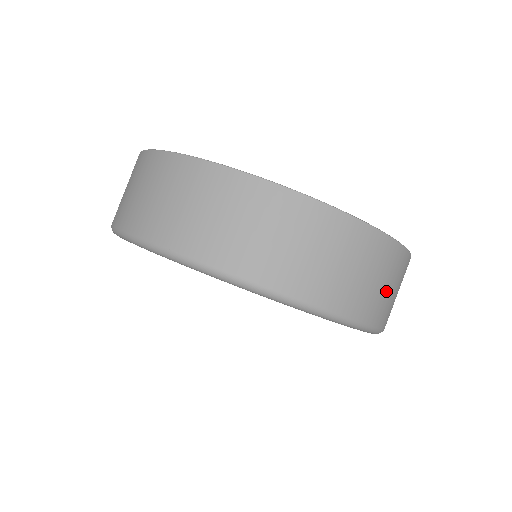
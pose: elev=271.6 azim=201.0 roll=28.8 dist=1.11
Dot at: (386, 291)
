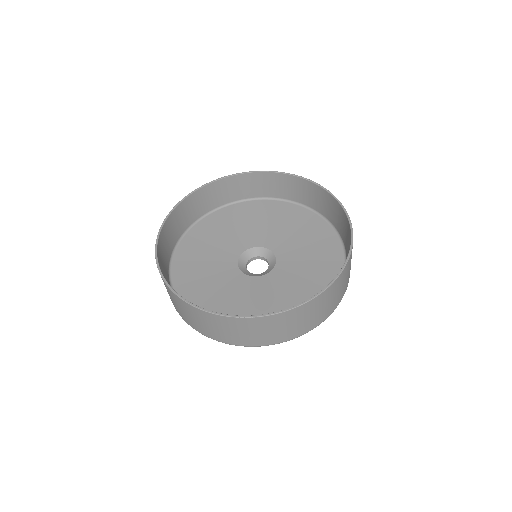
Dot at: occluded
